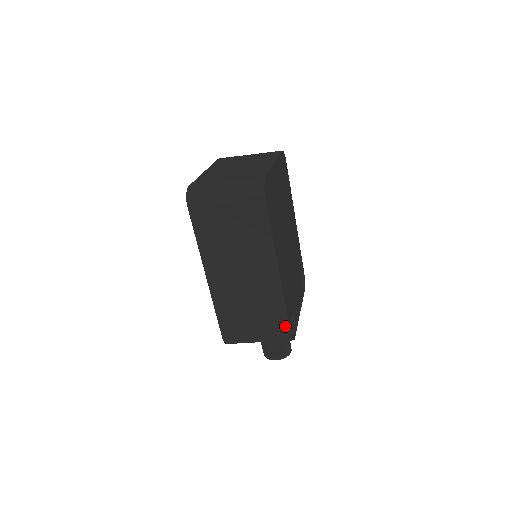
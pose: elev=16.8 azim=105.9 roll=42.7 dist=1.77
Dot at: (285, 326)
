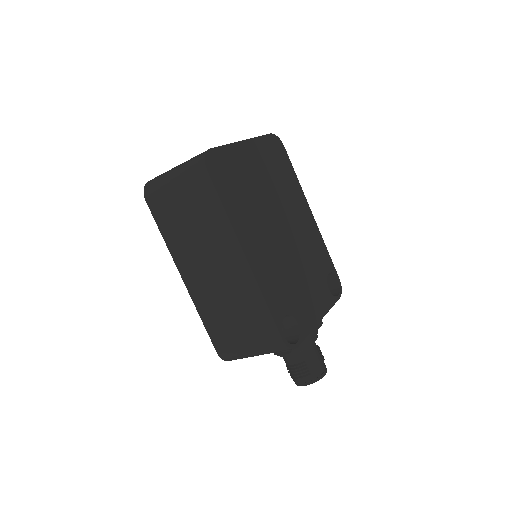
Dot at: (273, 329)
